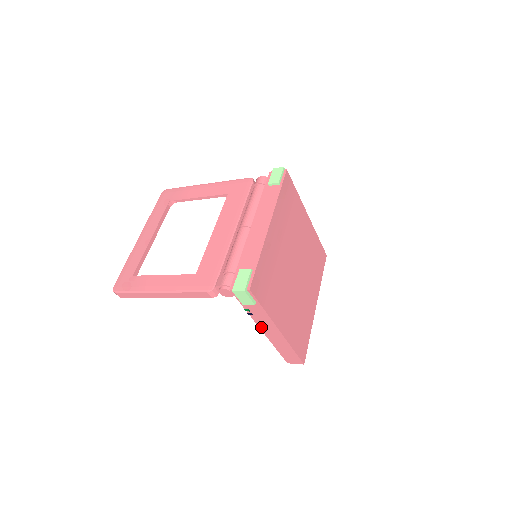
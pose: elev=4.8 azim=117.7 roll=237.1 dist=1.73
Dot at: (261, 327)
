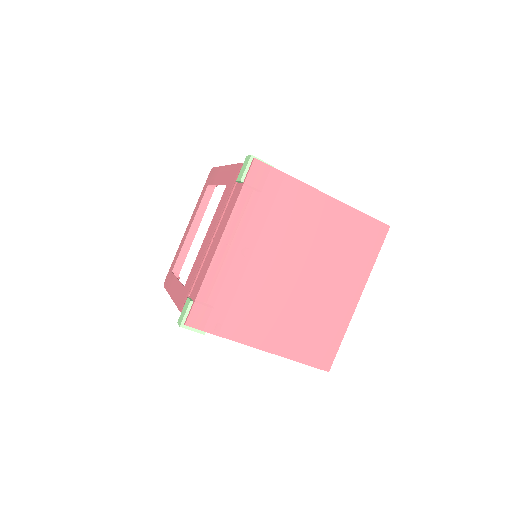
Dot at: occluded
